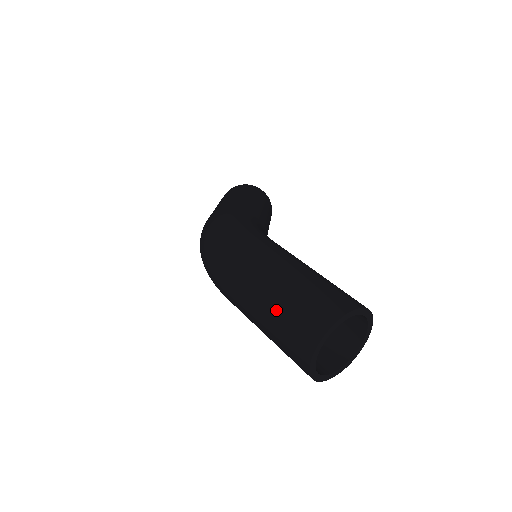
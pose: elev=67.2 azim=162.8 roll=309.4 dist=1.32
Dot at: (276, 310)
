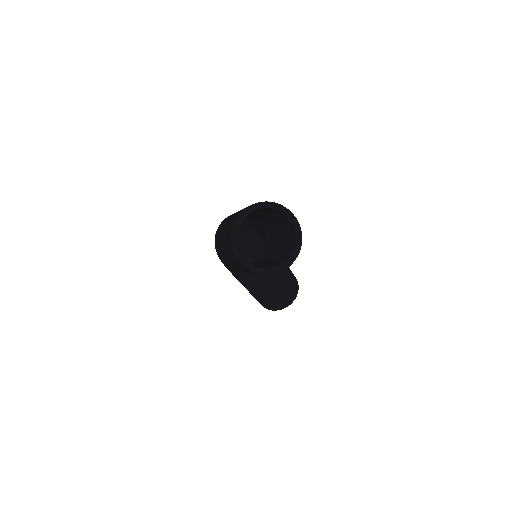
Dot at: occluded
